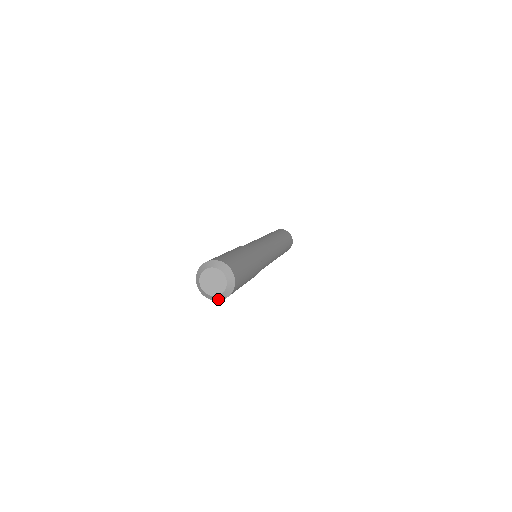
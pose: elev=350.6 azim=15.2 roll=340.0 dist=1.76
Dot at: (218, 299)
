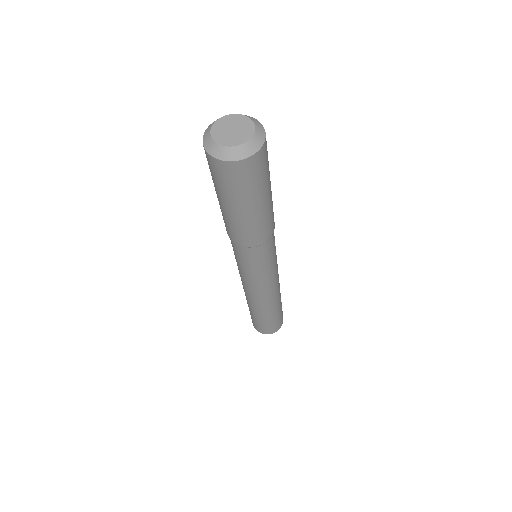
Dot at: (216, 154)
